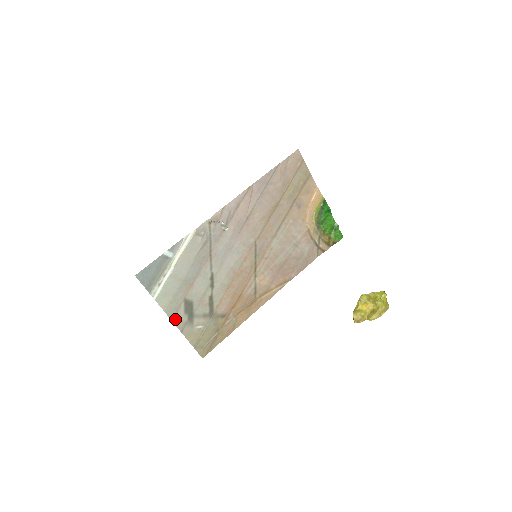
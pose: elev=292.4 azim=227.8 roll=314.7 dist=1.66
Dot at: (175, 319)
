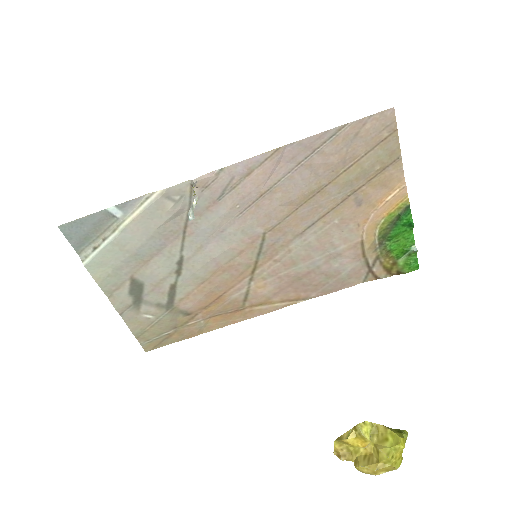
Dot at: (113, 297)
